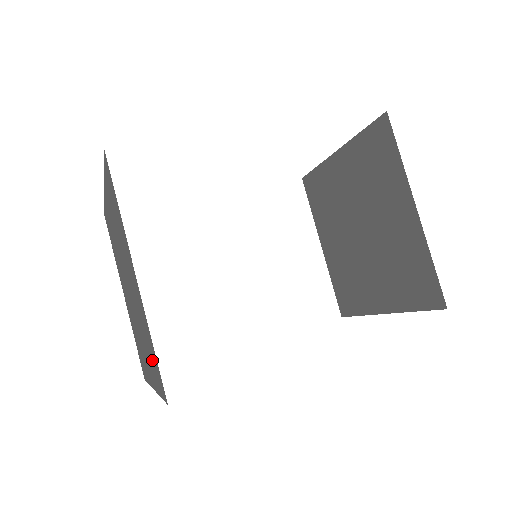
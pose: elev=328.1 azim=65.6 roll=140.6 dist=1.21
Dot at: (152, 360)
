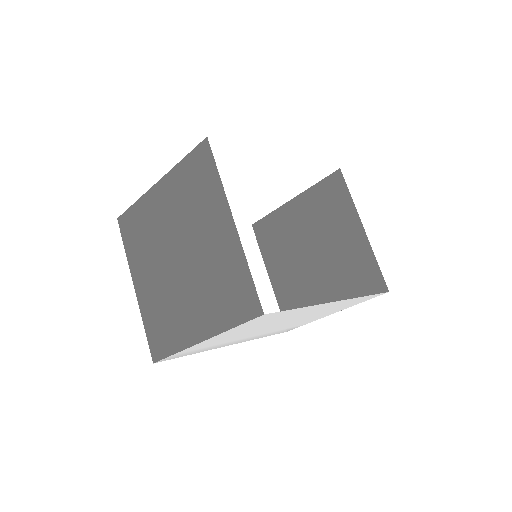
Dot at: (230, 296)
